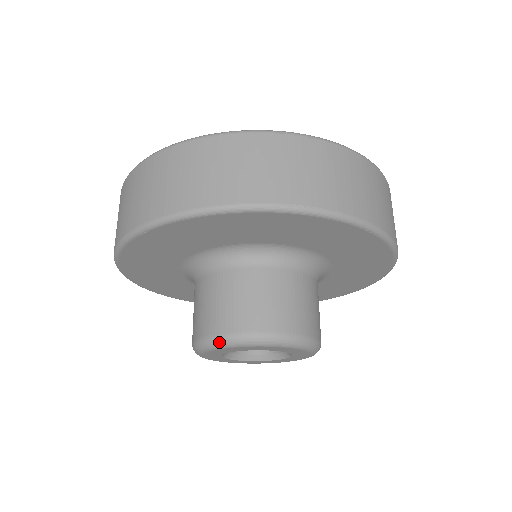
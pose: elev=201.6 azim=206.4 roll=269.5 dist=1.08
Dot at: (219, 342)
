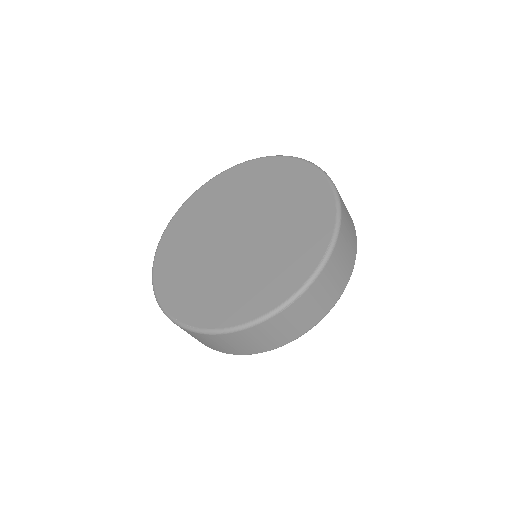
Dot at: occluded
